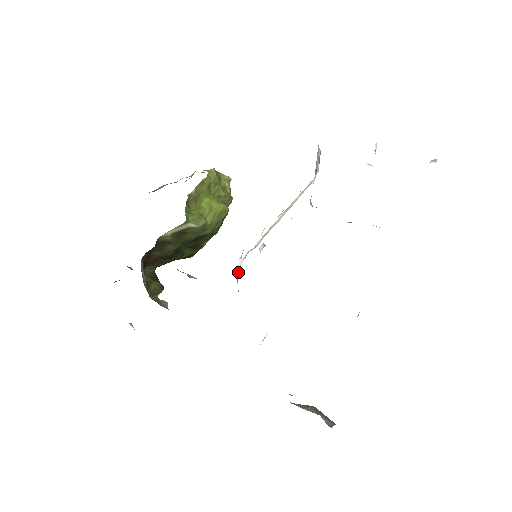
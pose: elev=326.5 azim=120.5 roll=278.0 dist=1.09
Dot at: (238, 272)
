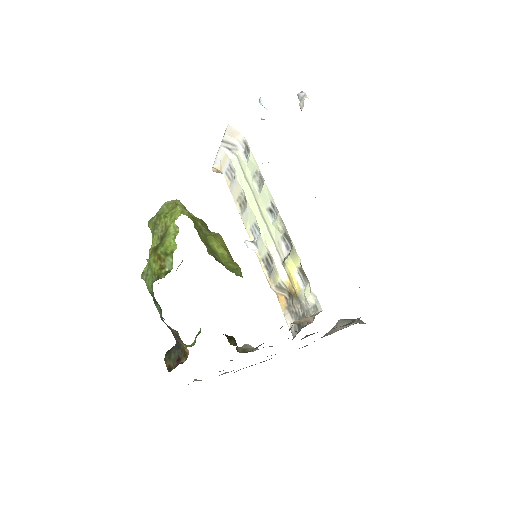
Dot at: (287, 284)
